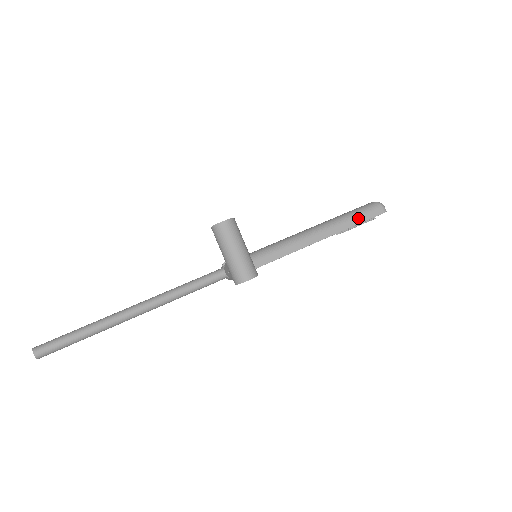
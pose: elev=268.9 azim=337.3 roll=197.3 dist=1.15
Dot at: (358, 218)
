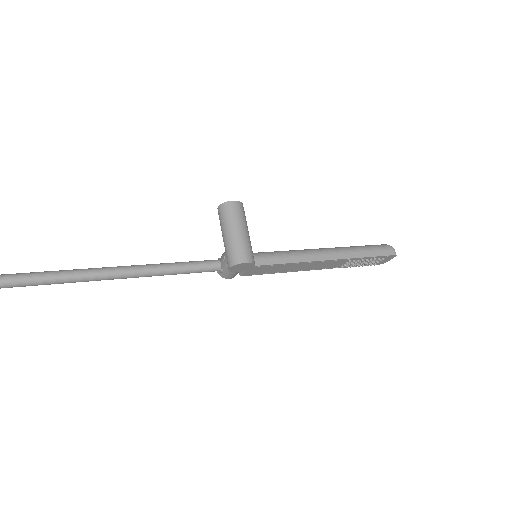
Dot at: (367, 251)
